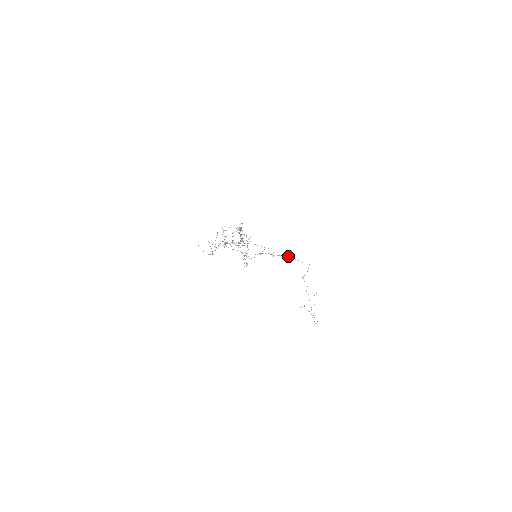
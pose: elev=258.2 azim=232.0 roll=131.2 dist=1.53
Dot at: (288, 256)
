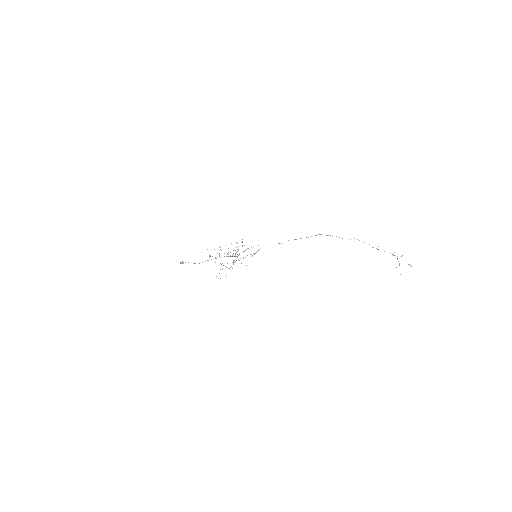
Dot at: occluded
